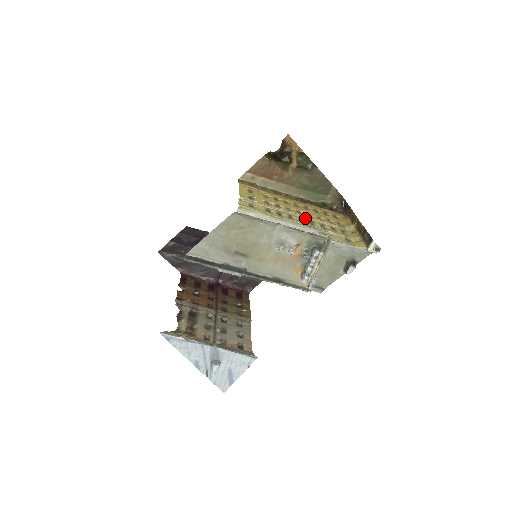
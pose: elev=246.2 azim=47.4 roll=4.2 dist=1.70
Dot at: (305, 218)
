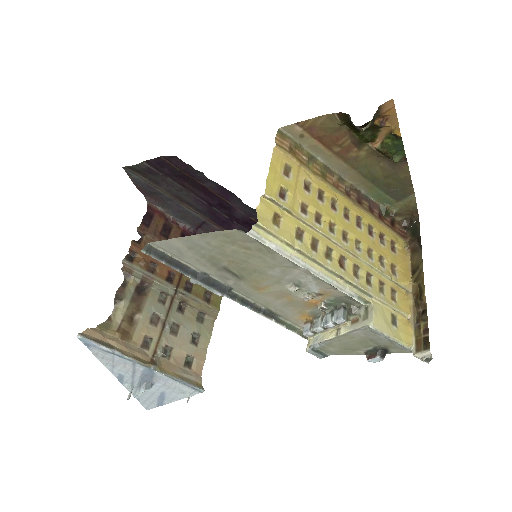
Dot at: (350, 254)
